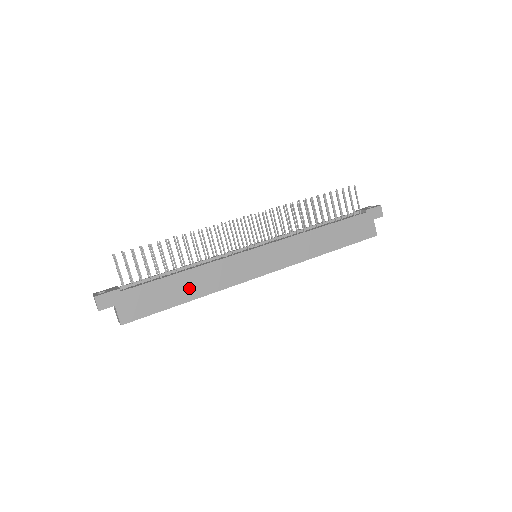
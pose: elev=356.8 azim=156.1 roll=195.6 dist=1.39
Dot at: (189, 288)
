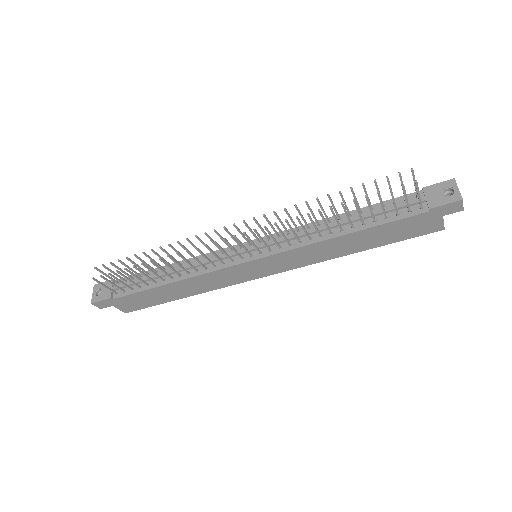
Dot at: (180, 292)
